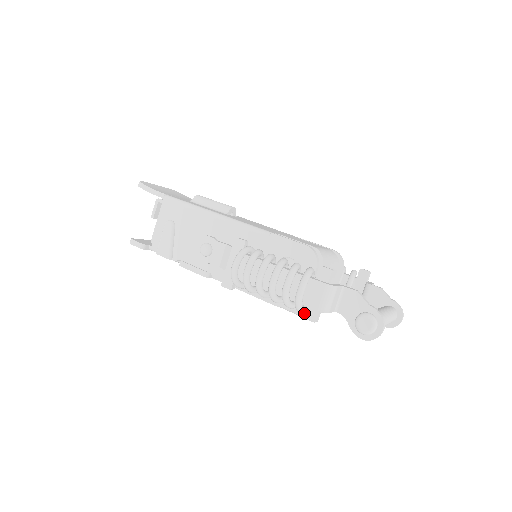
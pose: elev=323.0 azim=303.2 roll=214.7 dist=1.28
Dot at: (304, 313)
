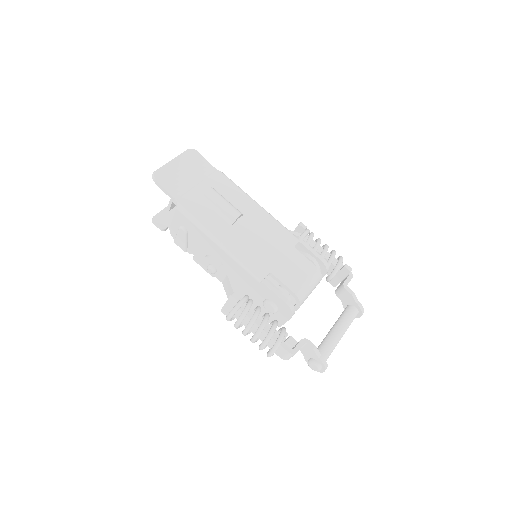
Dot at: occluded
